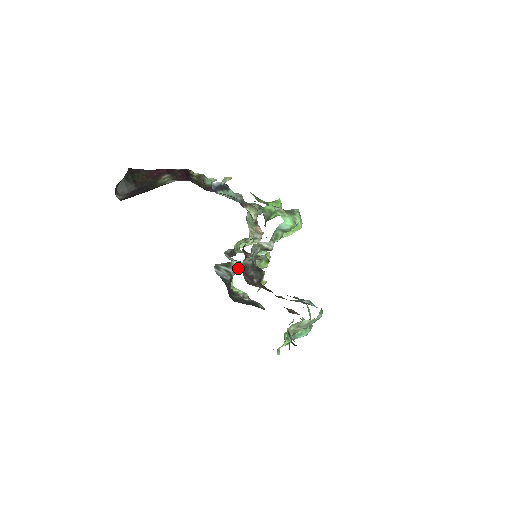
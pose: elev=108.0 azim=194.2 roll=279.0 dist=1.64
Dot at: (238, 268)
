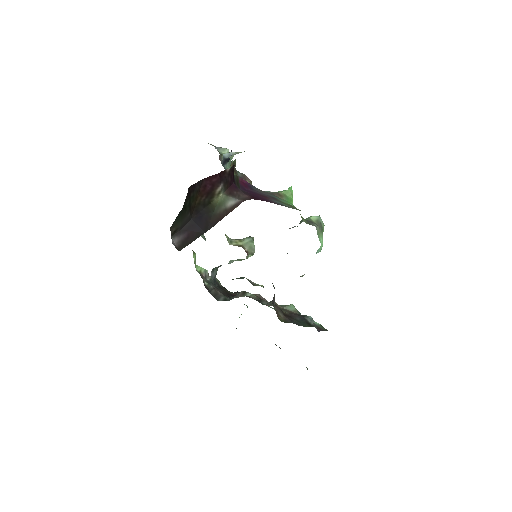
Dot at: occluded
